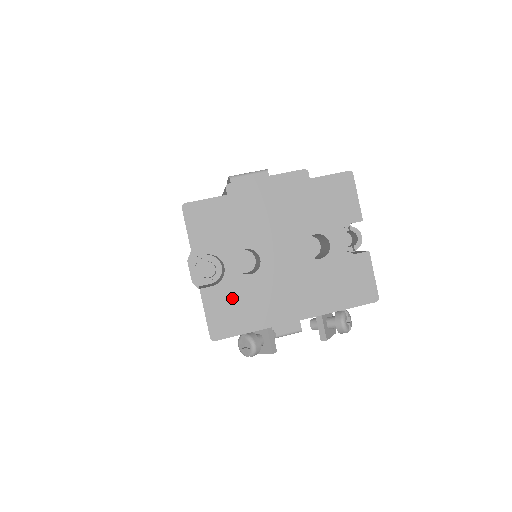
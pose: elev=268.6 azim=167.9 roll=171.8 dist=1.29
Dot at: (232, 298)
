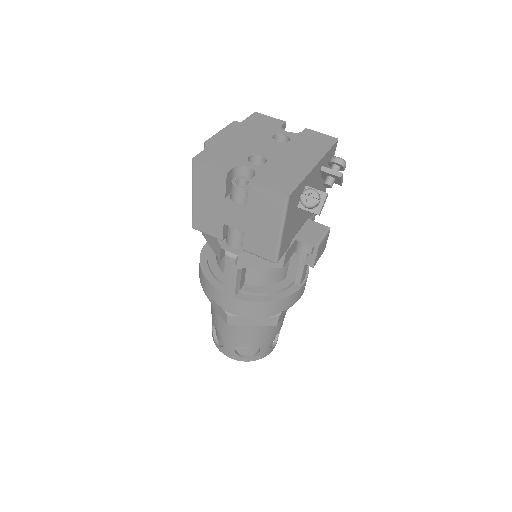
Dot at: (271, 175)
